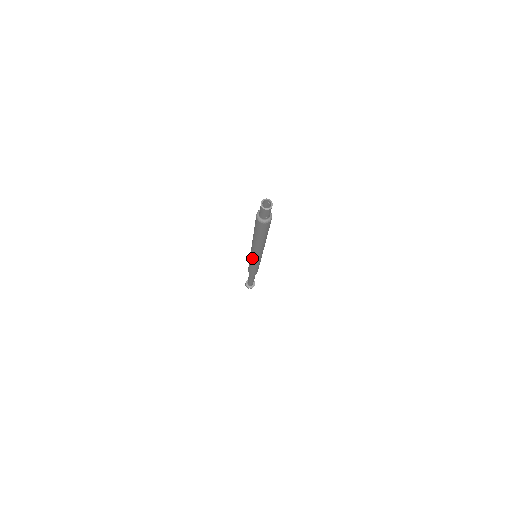
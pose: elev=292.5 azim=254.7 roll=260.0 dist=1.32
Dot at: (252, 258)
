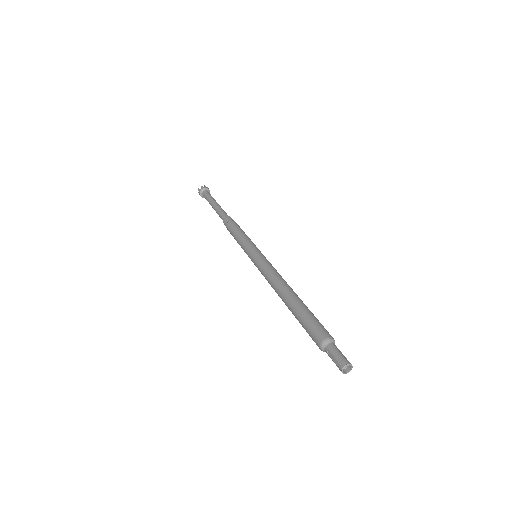
Dot at: (255, 265)
